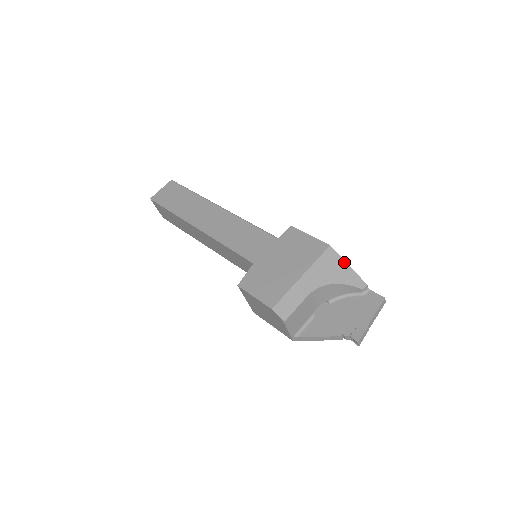
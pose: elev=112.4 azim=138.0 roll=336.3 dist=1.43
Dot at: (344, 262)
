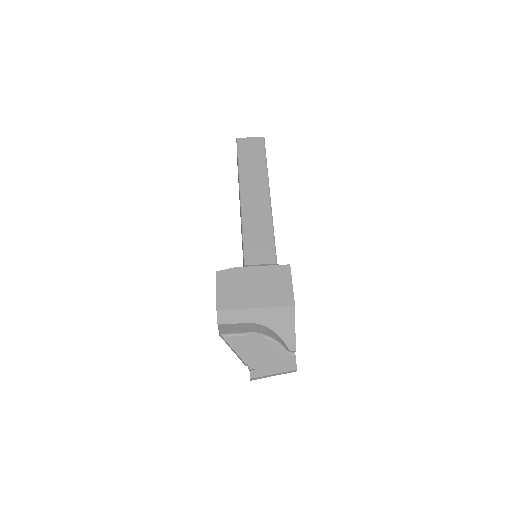
Dot at: (294, 324)
